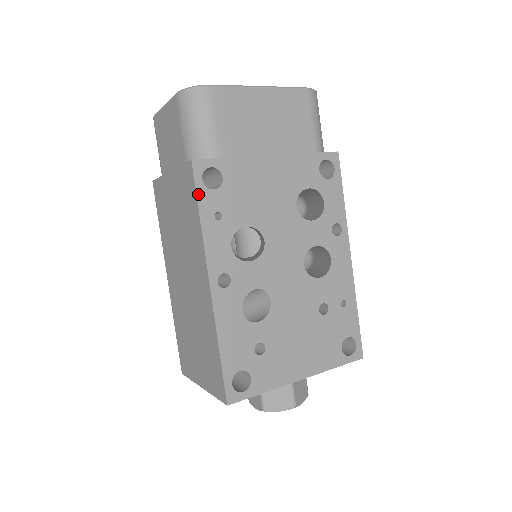
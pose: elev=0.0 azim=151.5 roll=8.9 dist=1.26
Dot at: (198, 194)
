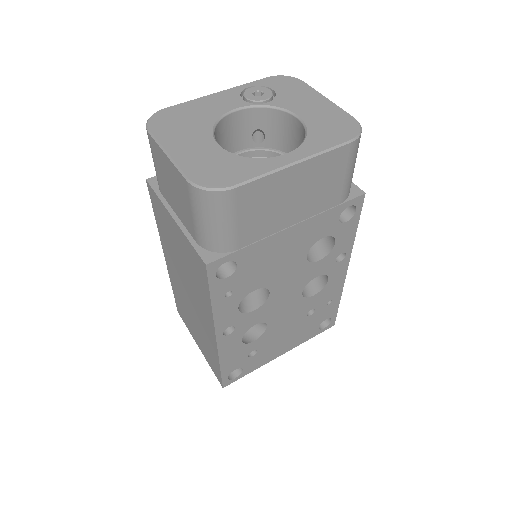
Dot at: (211, 287)
